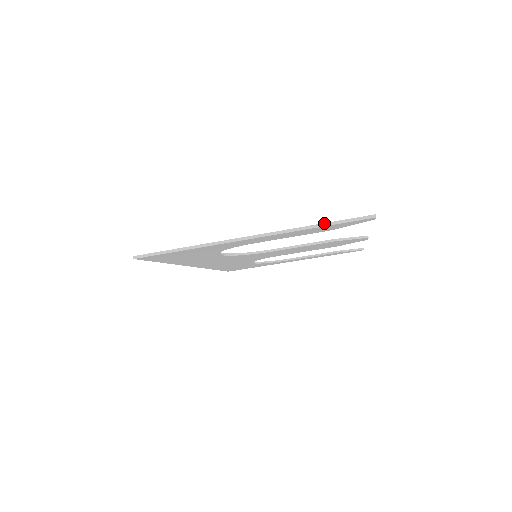
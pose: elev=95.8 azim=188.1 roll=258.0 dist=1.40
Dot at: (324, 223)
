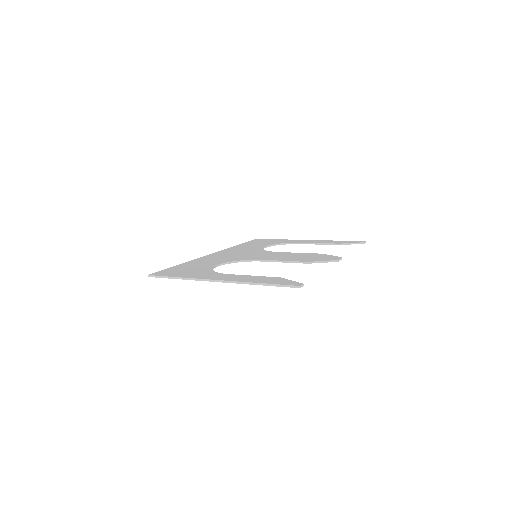
Dot at: (266, 283)
